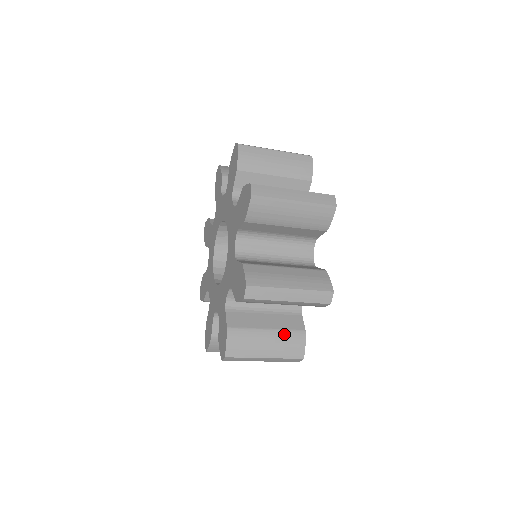
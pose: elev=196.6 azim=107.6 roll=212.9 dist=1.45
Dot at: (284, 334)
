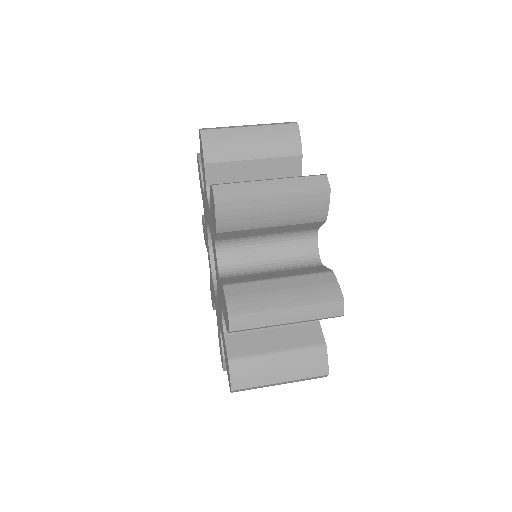
Dot at: occluded
